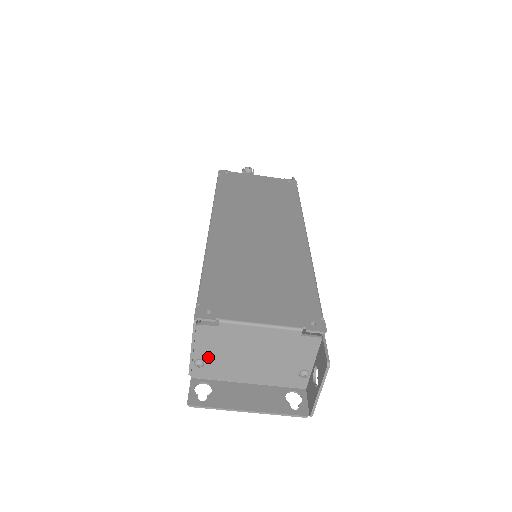
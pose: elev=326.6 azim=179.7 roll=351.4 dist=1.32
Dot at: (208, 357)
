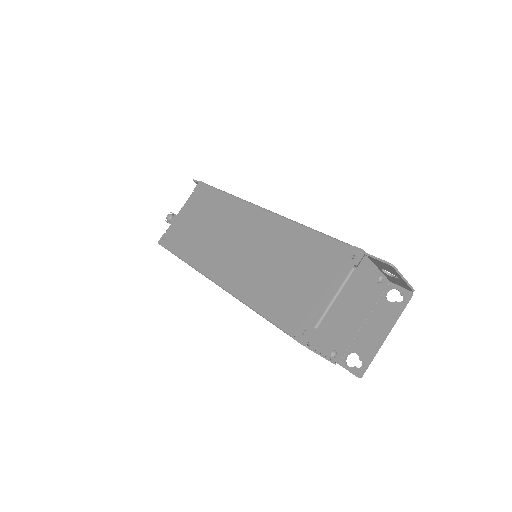
Dot at: (333, 346)
